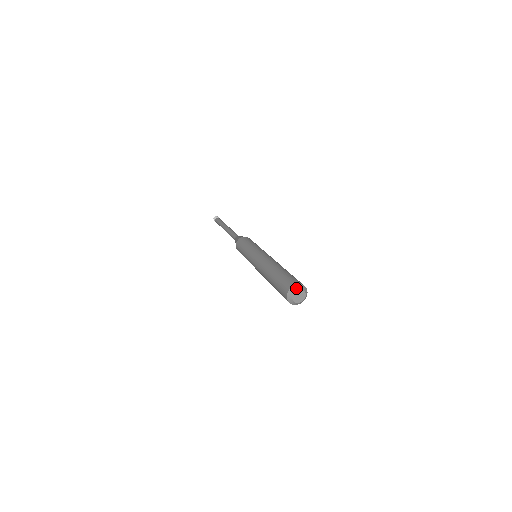
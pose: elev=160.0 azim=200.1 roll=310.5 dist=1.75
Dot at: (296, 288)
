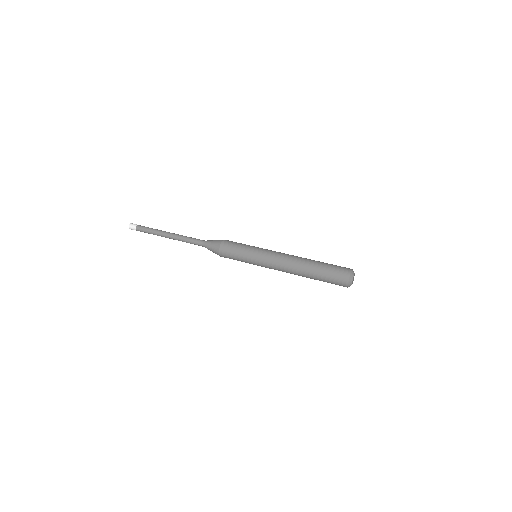
Dot at: occluded
